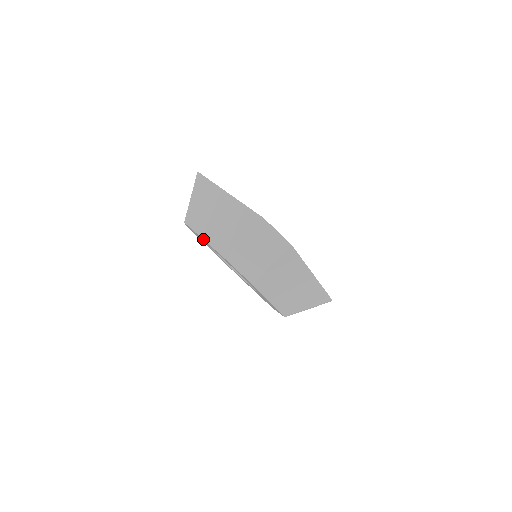
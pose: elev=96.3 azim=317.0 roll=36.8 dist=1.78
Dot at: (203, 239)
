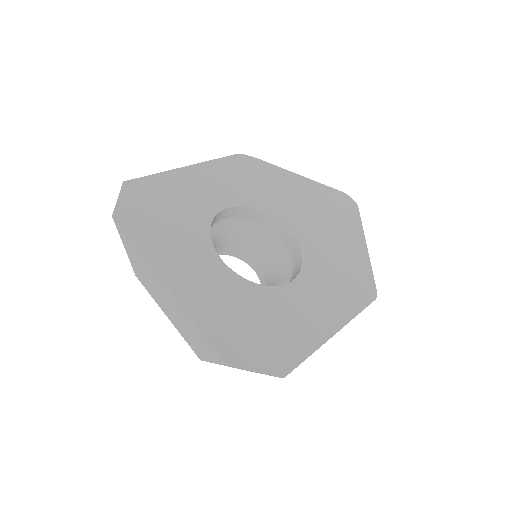
Dot at: (168, 318)
